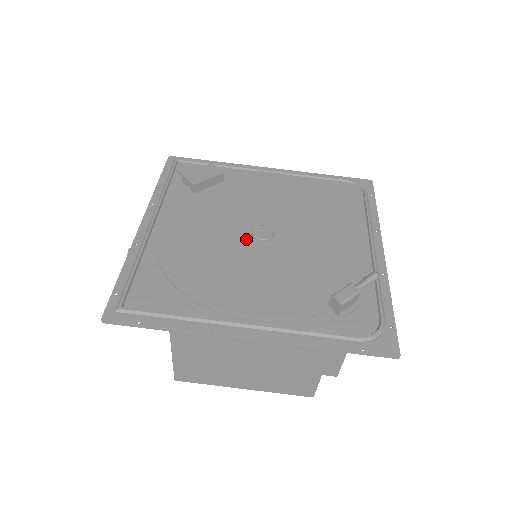
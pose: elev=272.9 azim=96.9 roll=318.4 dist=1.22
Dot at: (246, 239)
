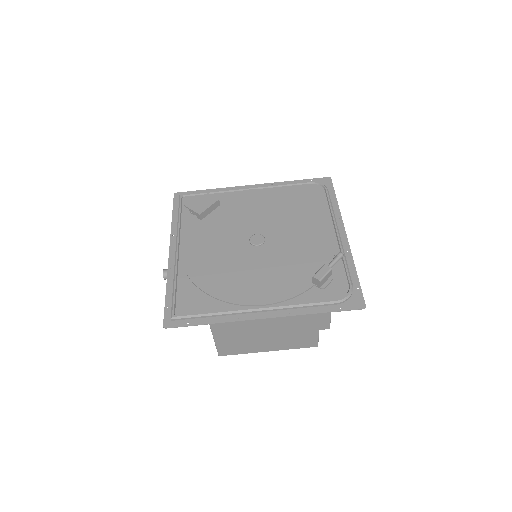
Dot at: (246, 247)
